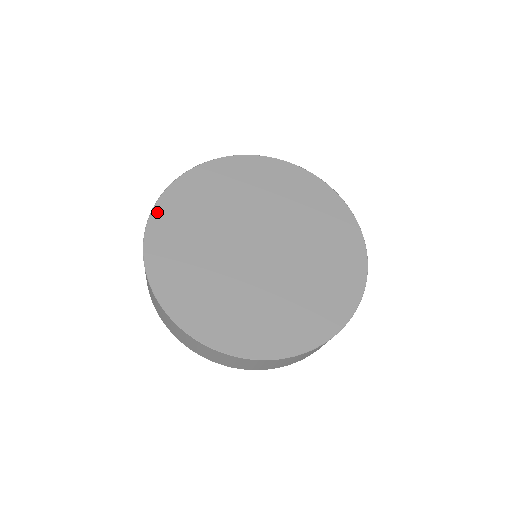
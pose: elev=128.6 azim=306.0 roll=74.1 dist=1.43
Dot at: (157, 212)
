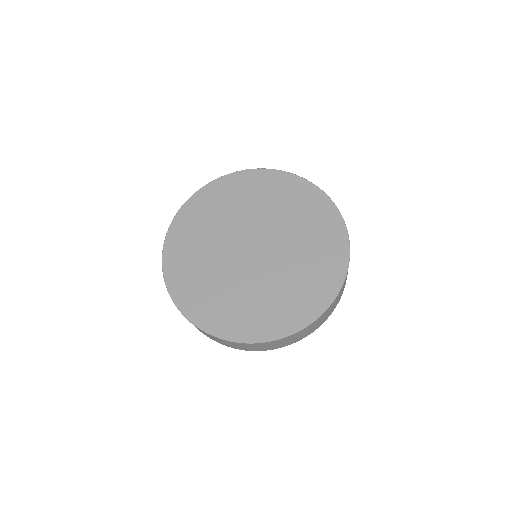
Dot at: (223, 180)
